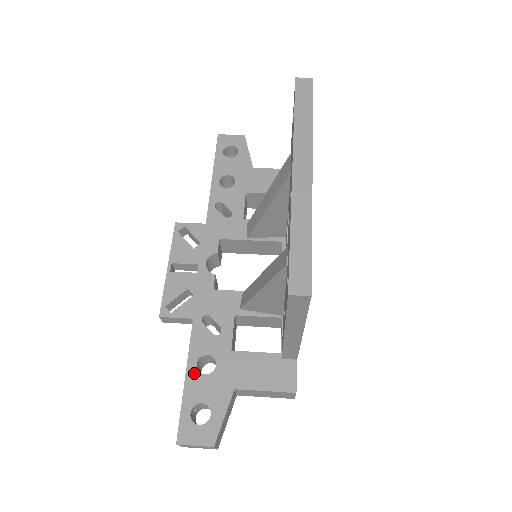
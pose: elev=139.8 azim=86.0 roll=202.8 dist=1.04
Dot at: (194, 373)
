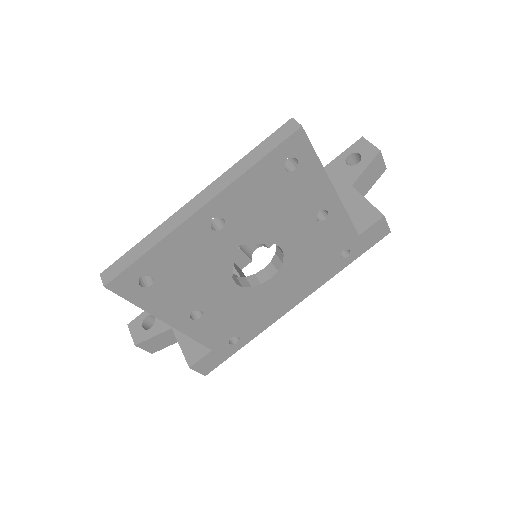
Dot at: occluded
